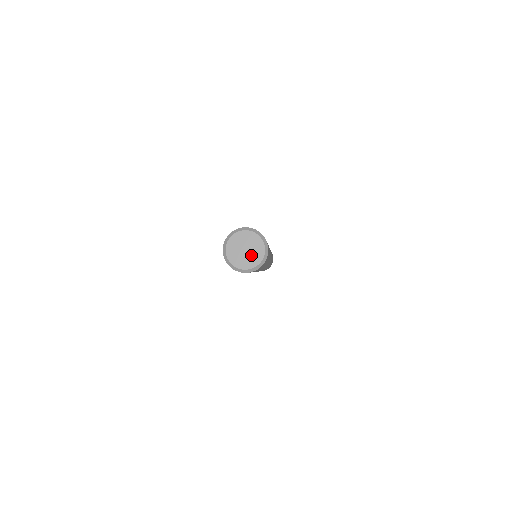
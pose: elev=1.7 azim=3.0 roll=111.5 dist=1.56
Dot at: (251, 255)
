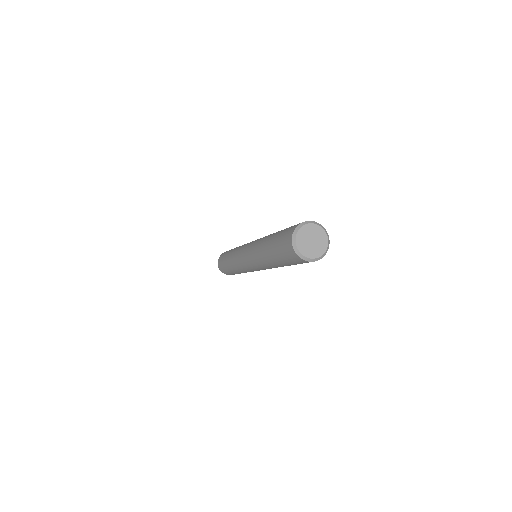
Dot at: (313, 248)
